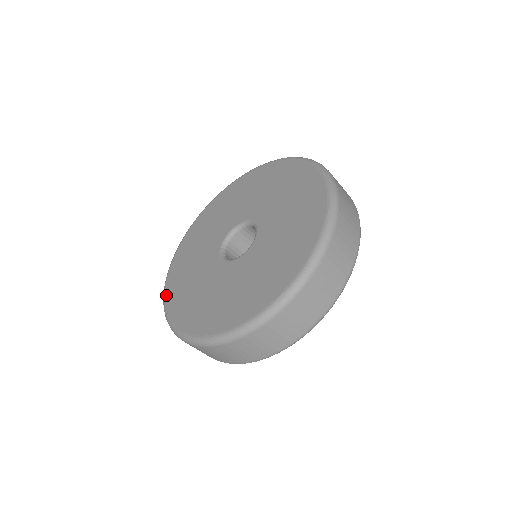
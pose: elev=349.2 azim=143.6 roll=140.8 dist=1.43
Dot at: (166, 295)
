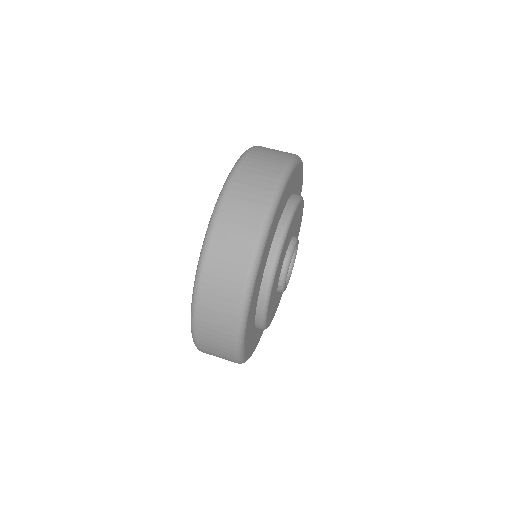
Dot at: occluded
